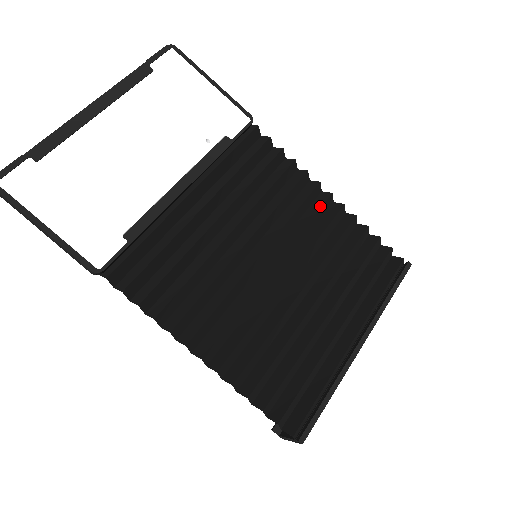
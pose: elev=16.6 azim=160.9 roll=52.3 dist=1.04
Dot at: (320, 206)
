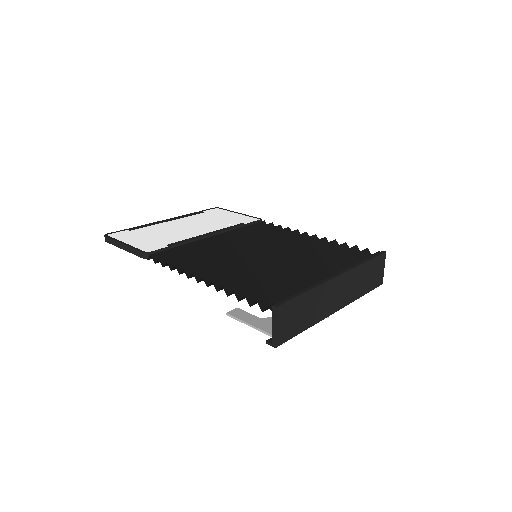
Dot at: (306, 238)
